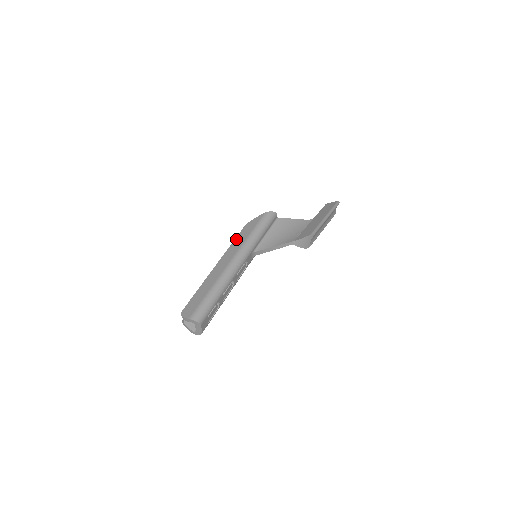
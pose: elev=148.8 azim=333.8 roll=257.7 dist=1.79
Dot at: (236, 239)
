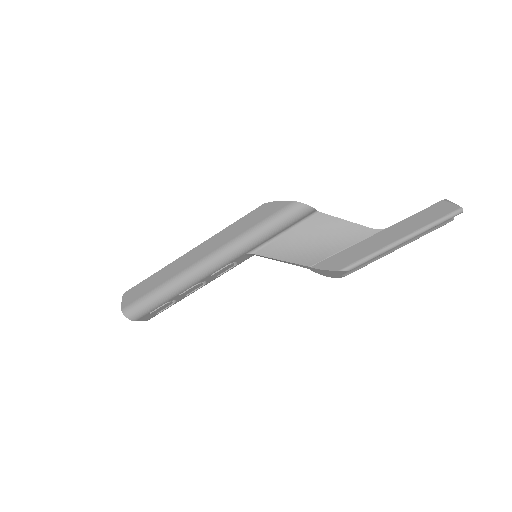
Dot at: (236, 223)
